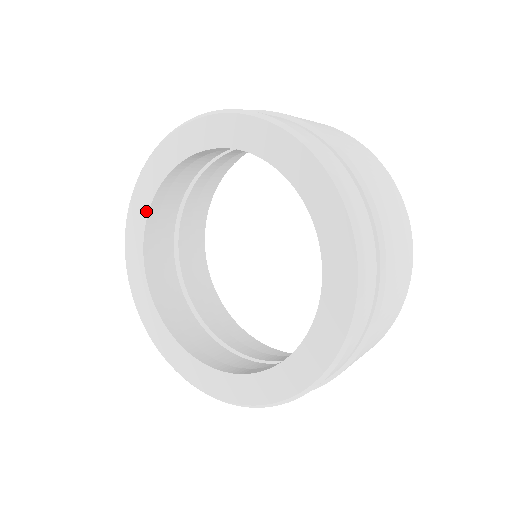
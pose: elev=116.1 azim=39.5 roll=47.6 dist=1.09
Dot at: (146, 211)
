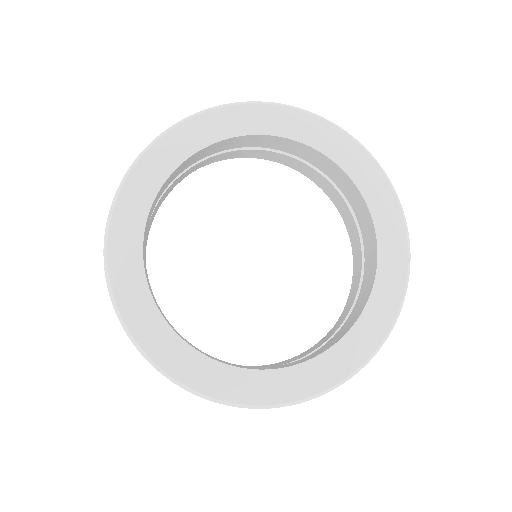
Dot at: (247, 131)
